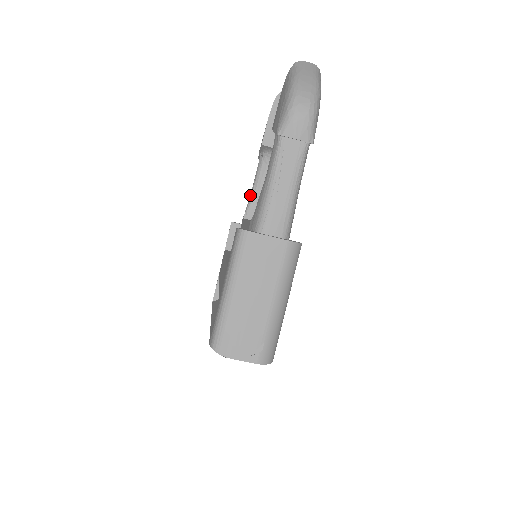
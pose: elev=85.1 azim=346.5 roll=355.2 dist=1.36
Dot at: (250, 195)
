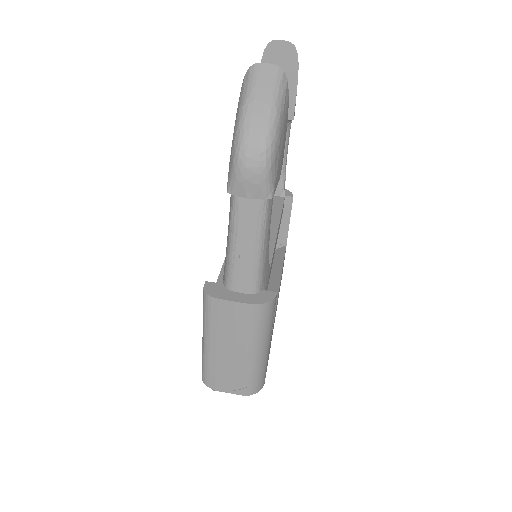
Dot at: occluded
